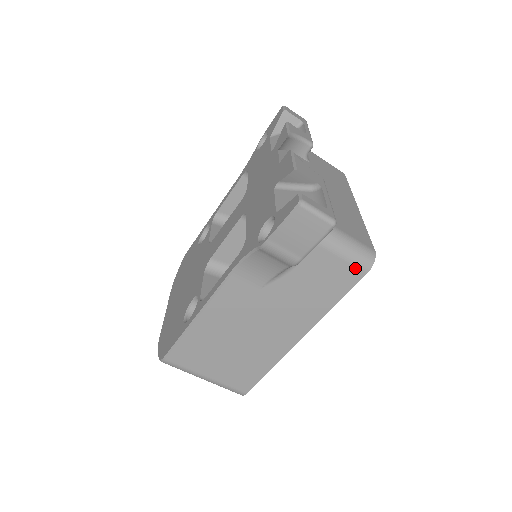
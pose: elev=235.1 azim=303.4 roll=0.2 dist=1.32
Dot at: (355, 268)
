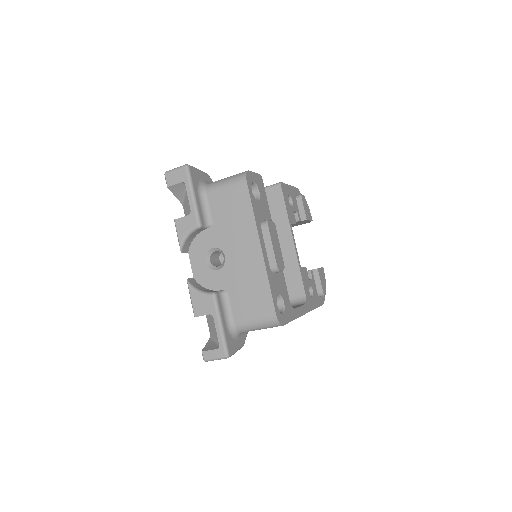
Dot at: occluded
